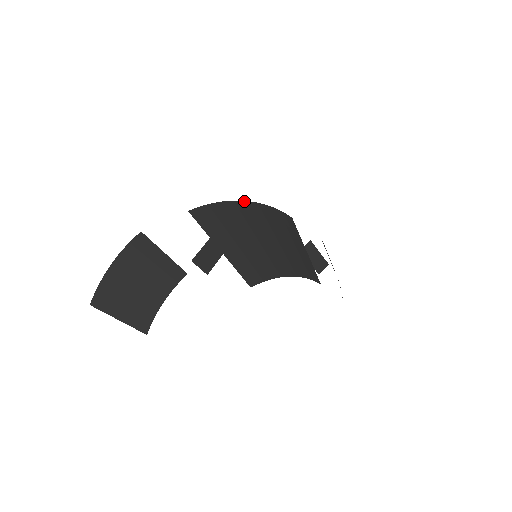
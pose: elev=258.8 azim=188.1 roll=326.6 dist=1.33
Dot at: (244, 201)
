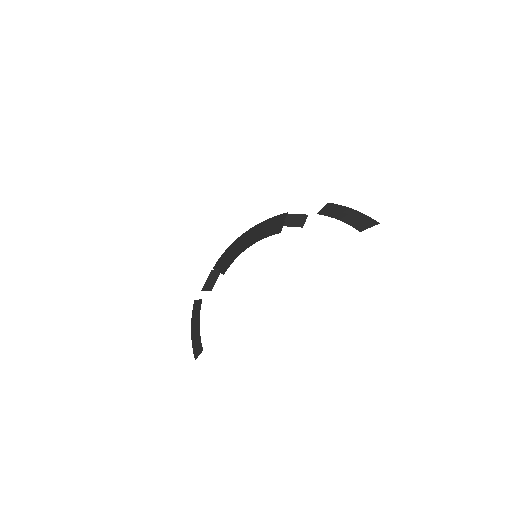
Dot at: occluded
